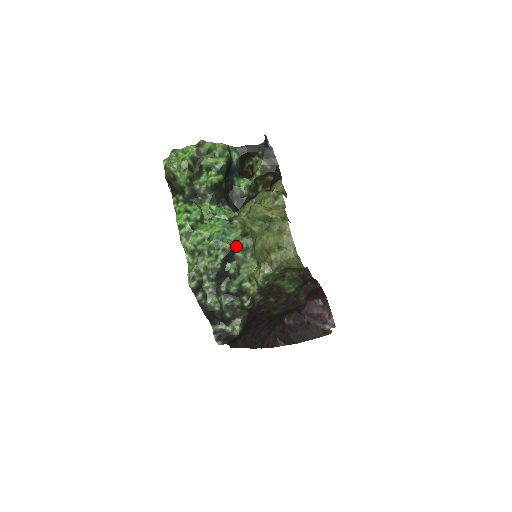
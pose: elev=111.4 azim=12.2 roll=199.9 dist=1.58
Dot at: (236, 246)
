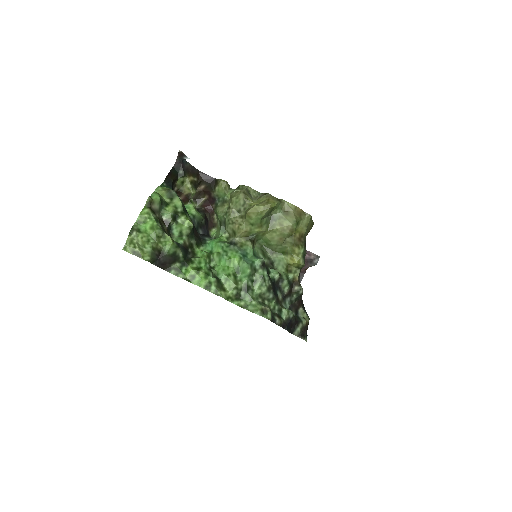
Dot at: (258, 257)
